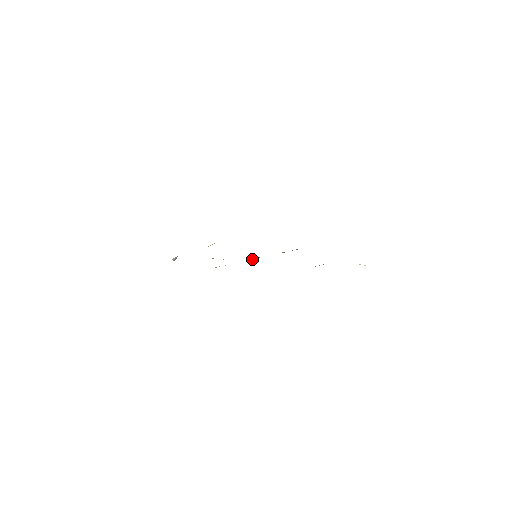
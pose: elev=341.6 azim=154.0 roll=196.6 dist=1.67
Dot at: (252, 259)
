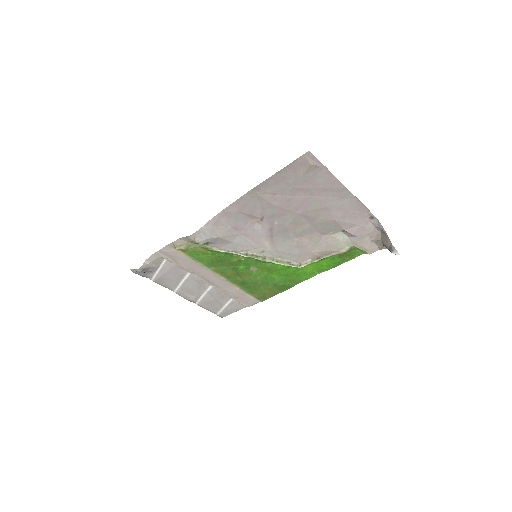
Dot at: (251, 257)
